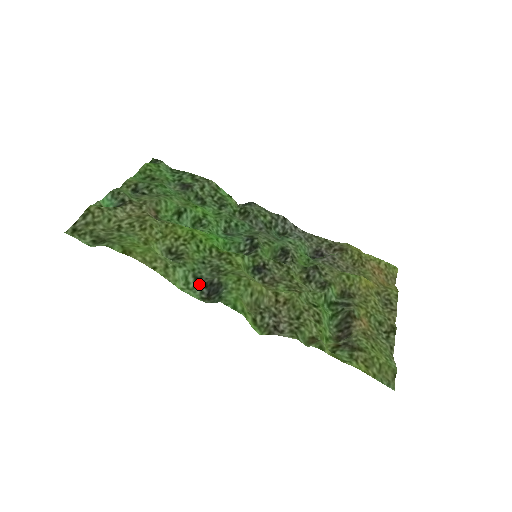
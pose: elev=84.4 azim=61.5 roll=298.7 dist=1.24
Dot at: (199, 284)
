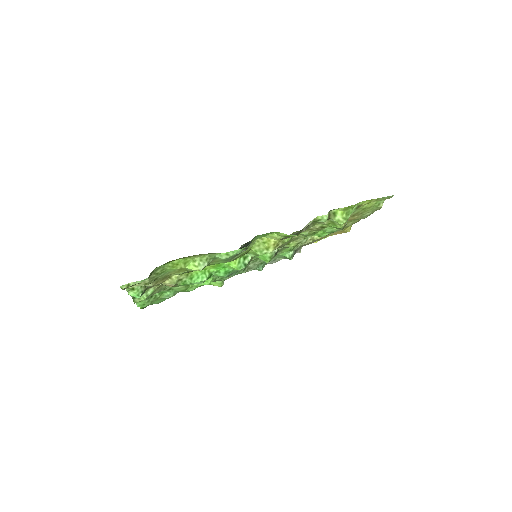
Dot at: occluded
